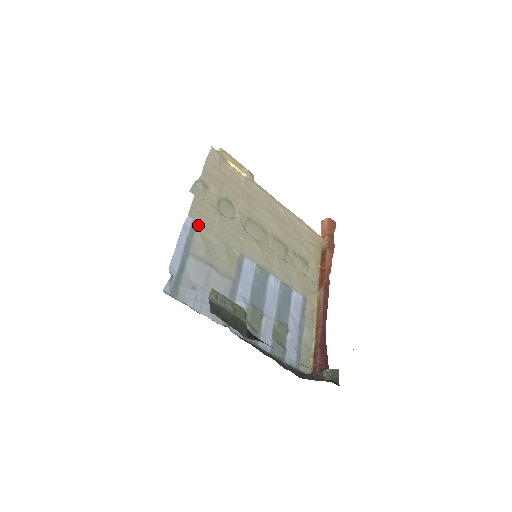
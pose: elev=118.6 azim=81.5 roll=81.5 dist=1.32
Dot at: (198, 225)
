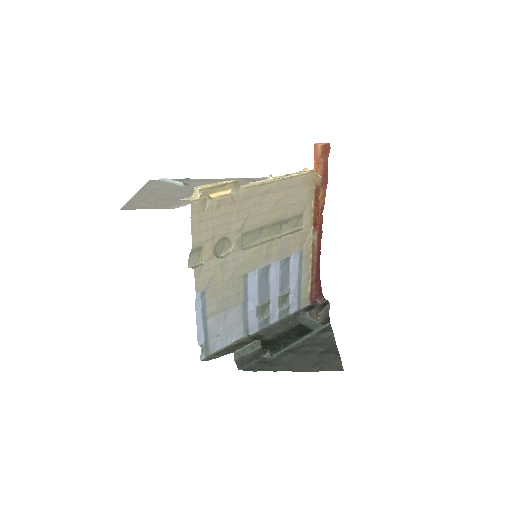
Dot at: (206, 291)
